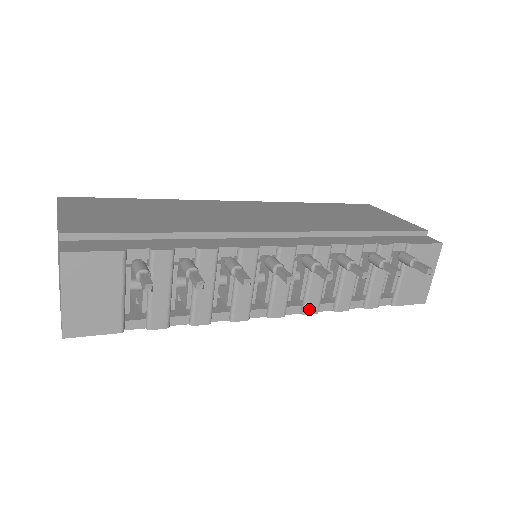
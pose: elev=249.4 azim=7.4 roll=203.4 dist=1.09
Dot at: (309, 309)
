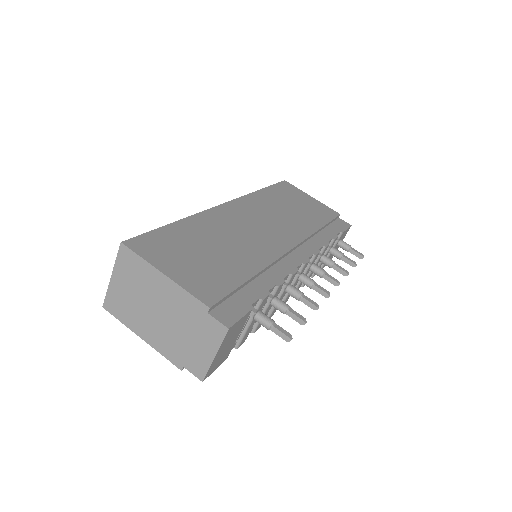
Dot at: occluded
